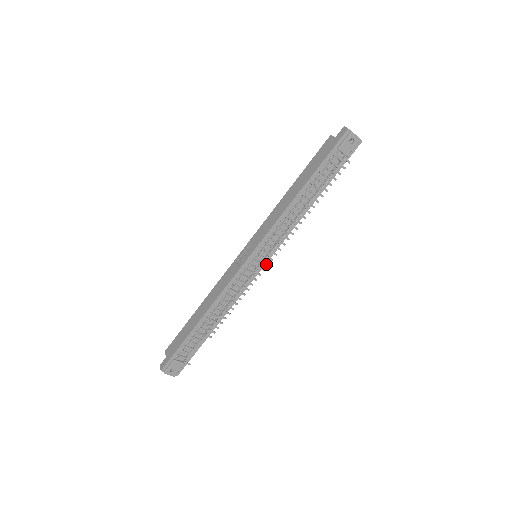
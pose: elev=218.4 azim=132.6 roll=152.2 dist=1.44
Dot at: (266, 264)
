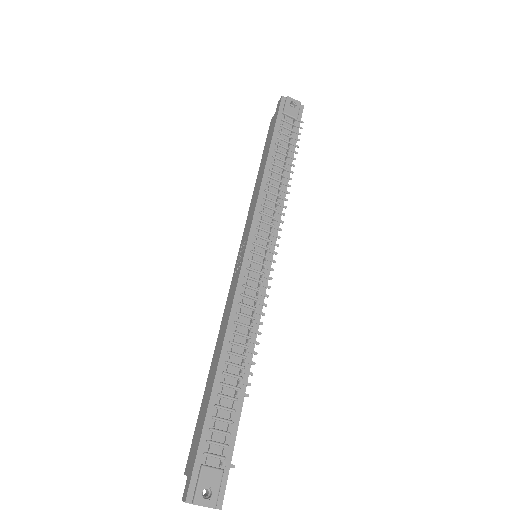
Dot at: (272, 253)
